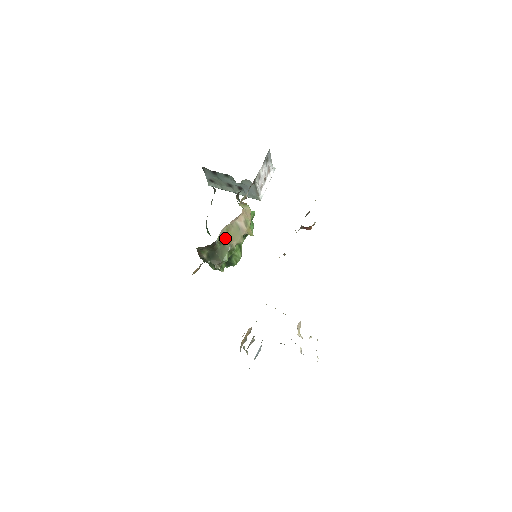
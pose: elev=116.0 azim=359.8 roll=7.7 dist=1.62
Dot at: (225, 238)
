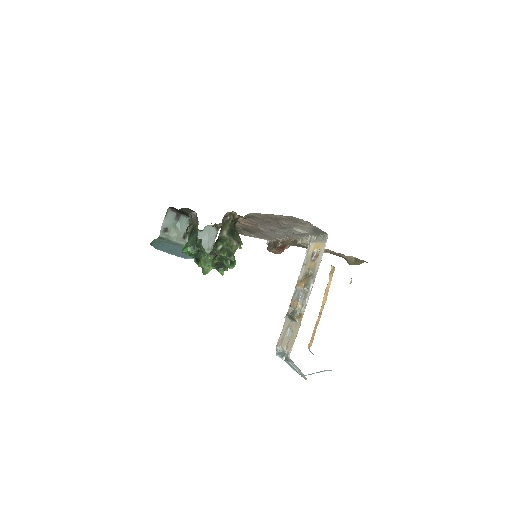
Dot at: occluded
